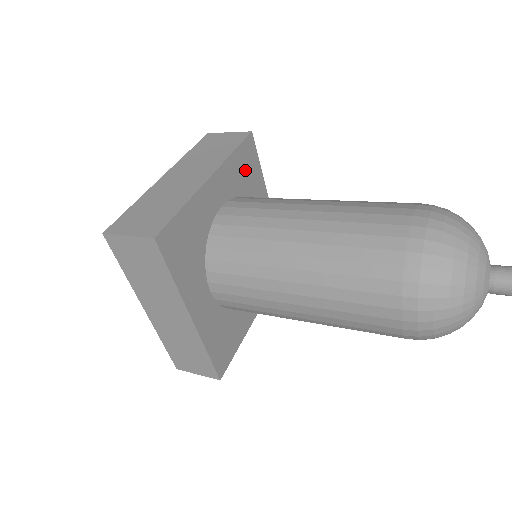
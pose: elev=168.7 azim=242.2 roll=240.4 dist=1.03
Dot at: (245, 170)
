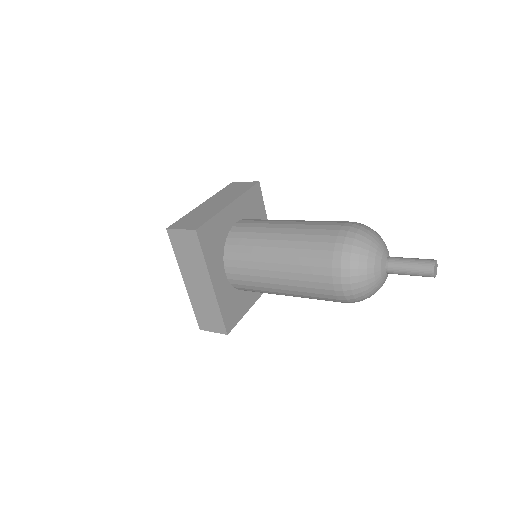
Dot at: (253, 204)
